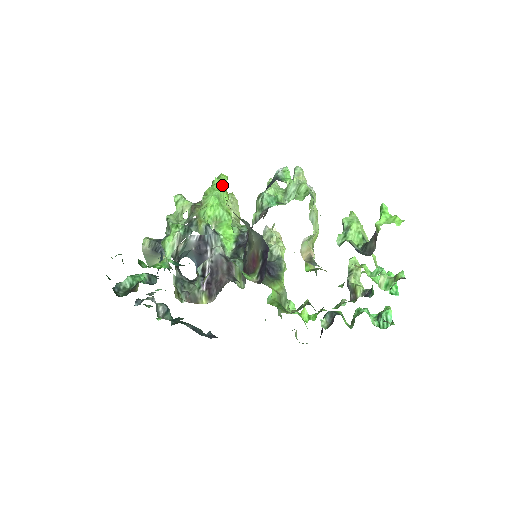
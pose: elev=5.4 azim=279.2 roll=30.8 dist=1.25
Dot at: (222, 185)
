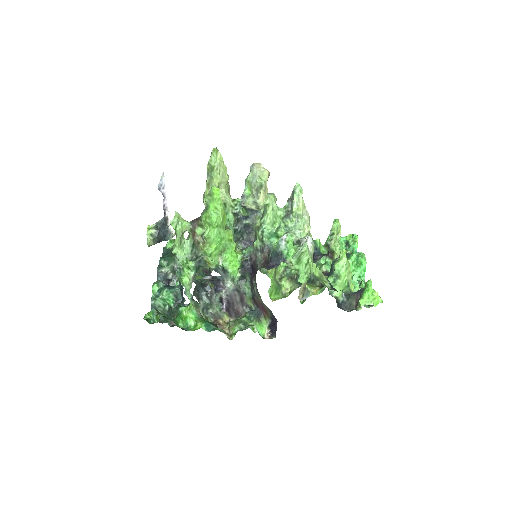
Dot at: (219, 216)
